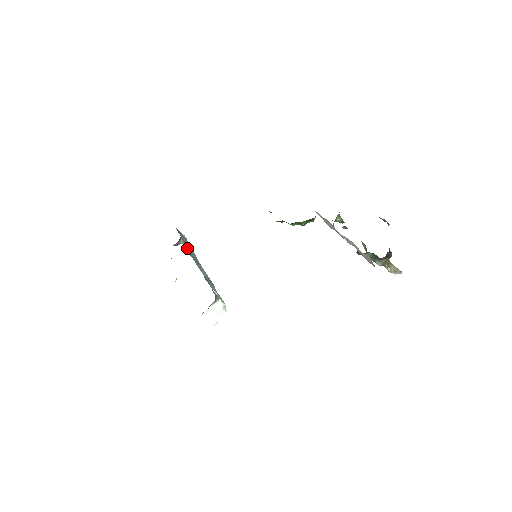
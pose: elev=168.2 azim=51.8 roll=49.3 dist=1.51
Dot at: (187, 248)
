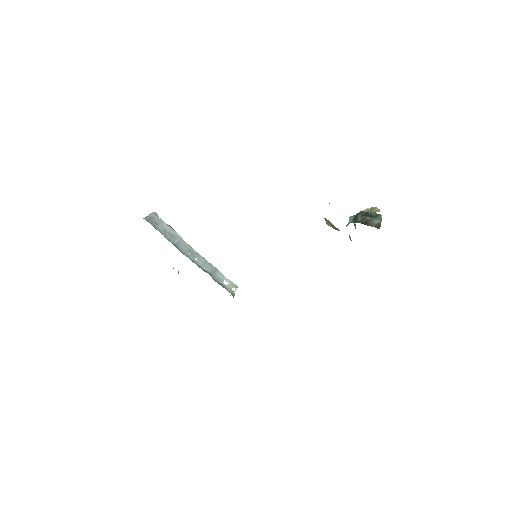
Dot at: (173, 242)
